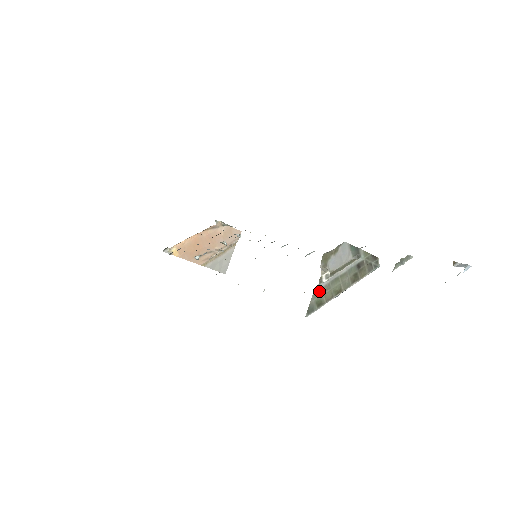
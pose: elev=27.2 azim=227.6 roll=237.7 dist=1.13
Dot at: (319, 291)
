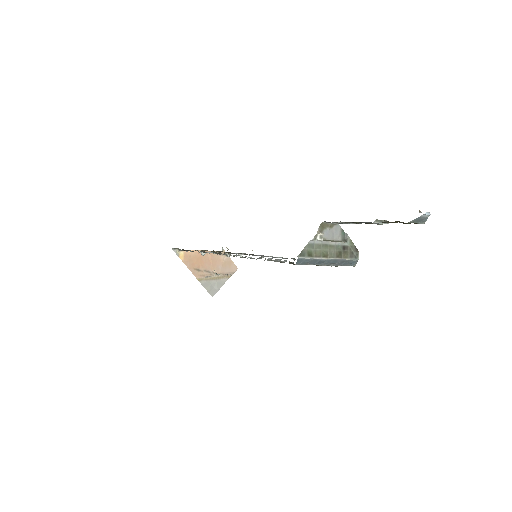
Dot at: (312, 245)
